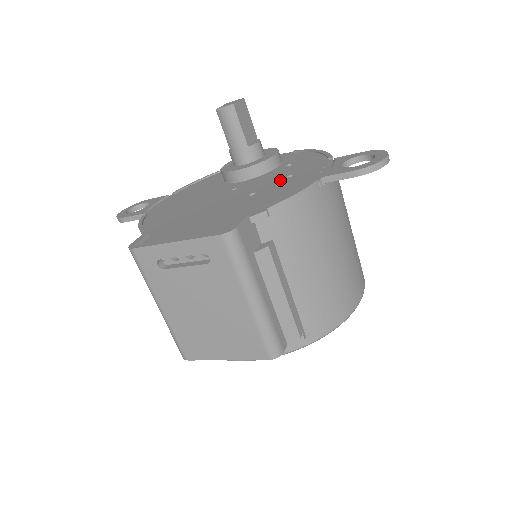
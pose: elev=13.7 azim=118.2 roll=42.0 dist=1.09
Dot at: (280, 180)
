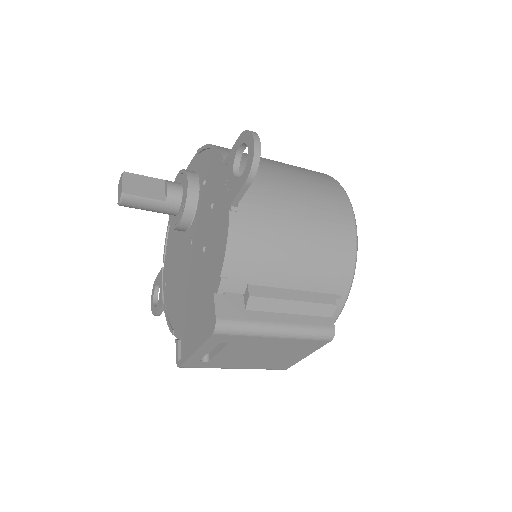
Dot at: (209, 217)
